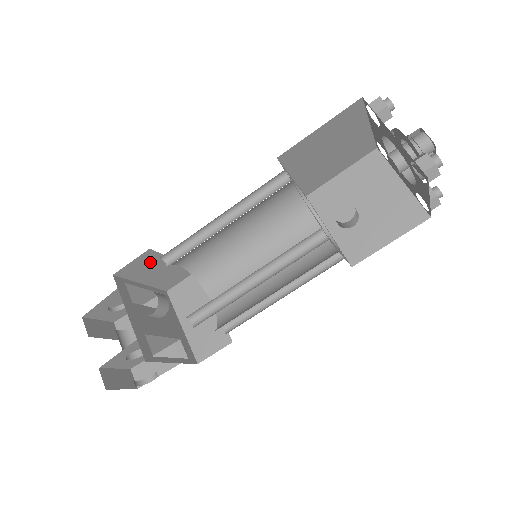
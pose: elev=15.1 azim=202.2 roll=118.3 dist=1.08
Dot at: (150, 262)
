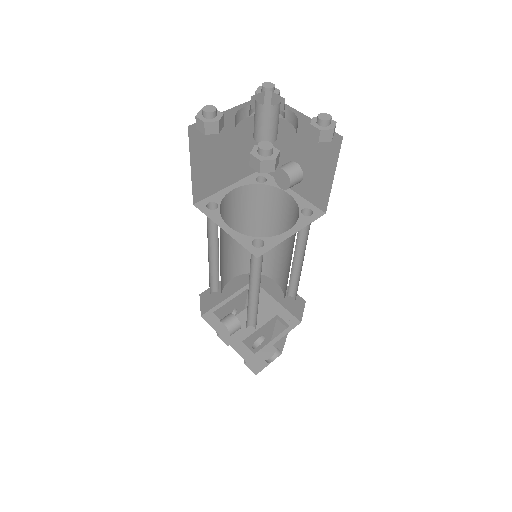
Dot at: (213, 293)
